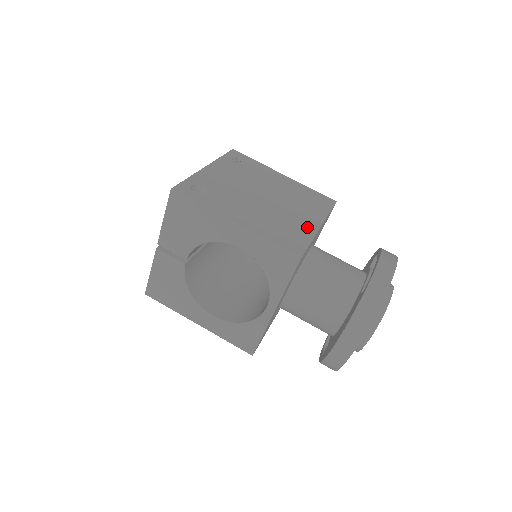
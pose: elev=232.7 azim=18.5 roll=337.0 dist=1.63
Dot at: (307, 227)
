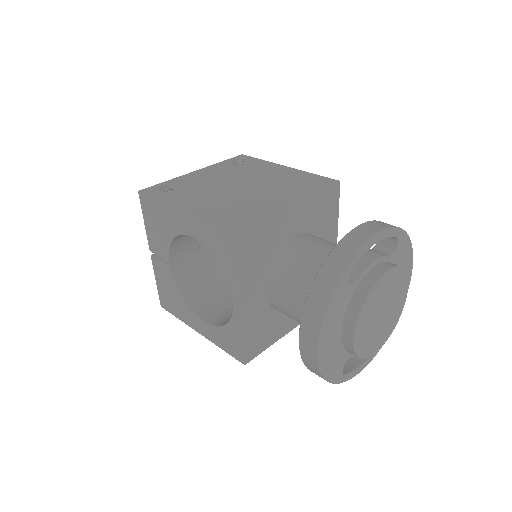
Dot at: (270, 207)
